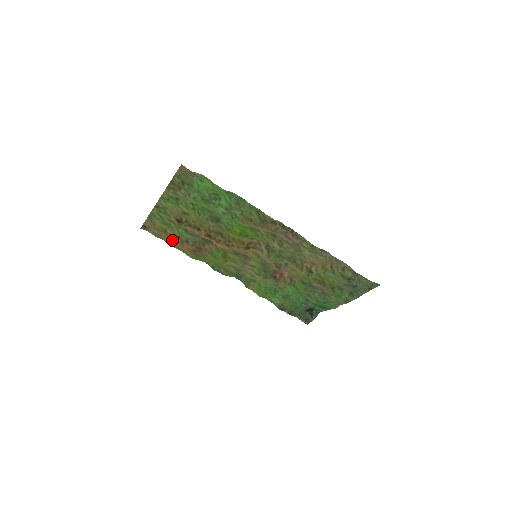
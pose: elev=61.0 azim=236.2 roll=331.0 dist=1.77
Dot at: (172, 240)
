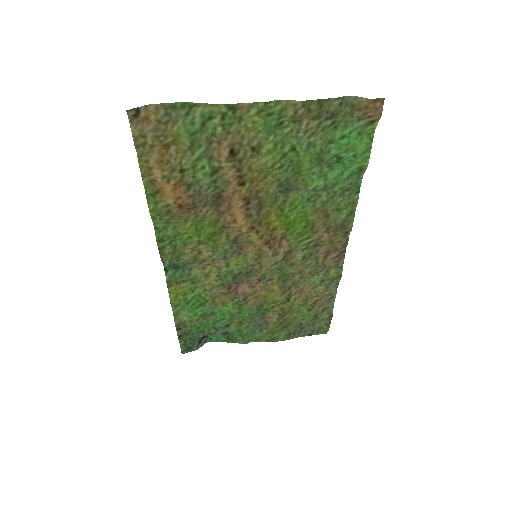
Dot at: (166, 168)
